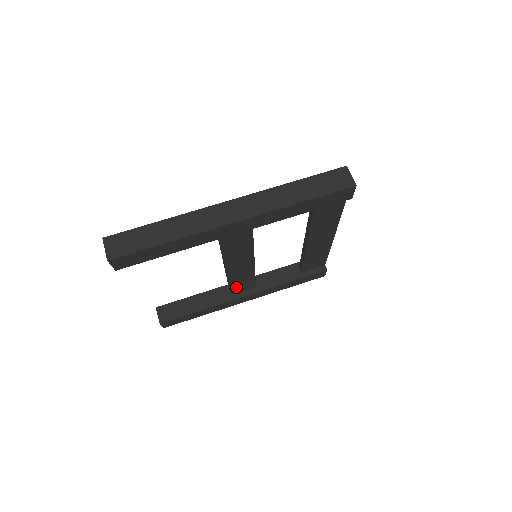
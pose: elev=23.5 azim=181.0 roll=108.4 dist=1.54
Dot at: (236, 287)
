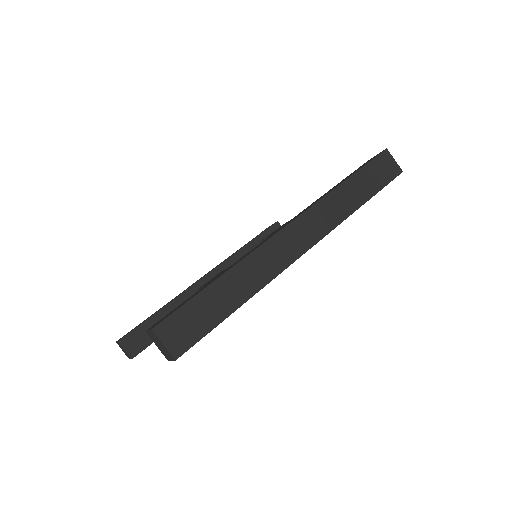
Dot at: occluded
